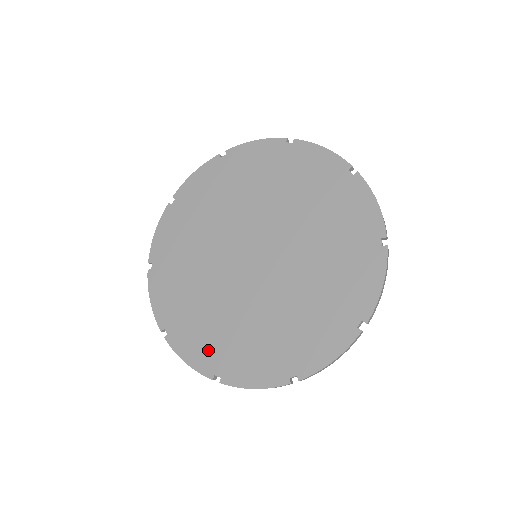
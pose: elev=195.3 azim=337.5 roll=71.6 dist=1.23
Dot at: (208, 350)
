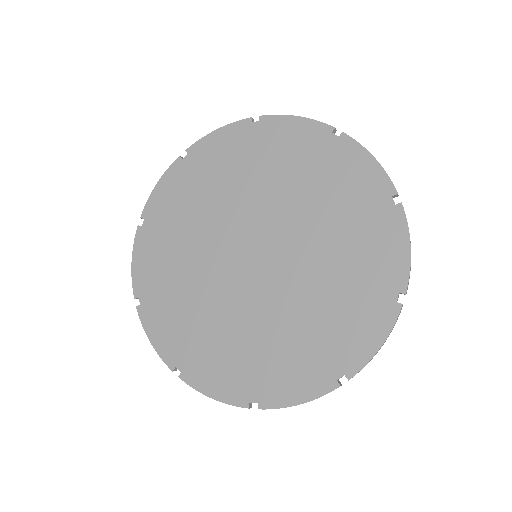
Dot at: (176, 339)
